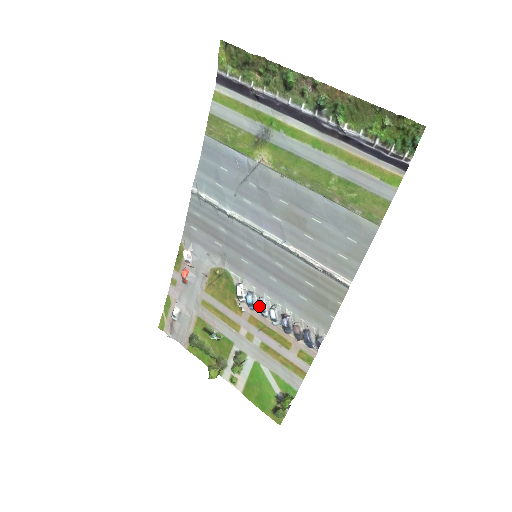
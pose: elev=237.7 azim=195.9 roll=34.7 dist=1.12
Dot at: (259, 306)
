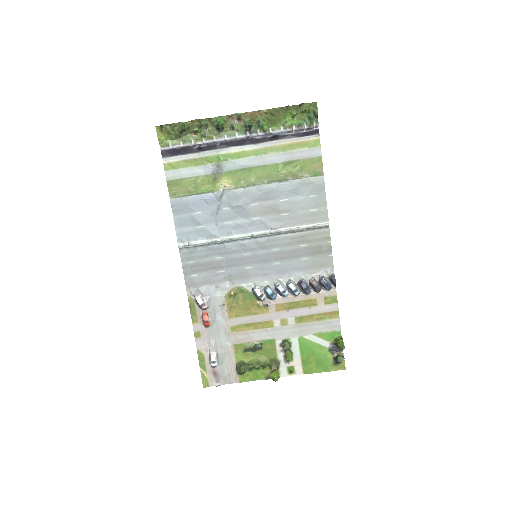
Dot at: (279, 290)
